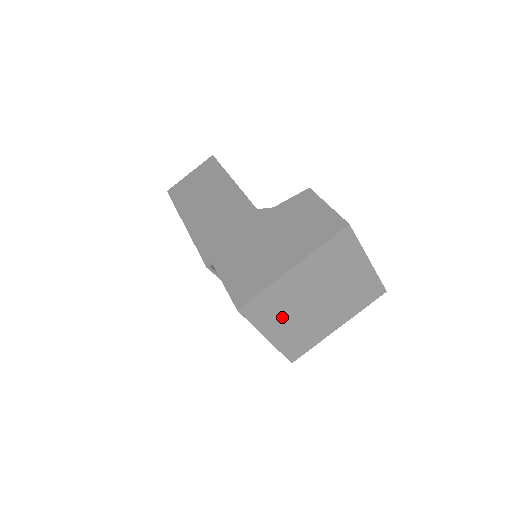
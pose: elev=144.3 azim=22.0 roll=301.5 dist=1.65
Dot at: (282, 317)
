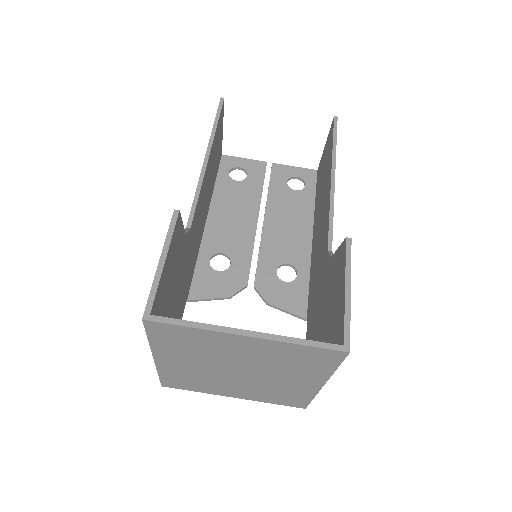
Dot at: (219, 385)
